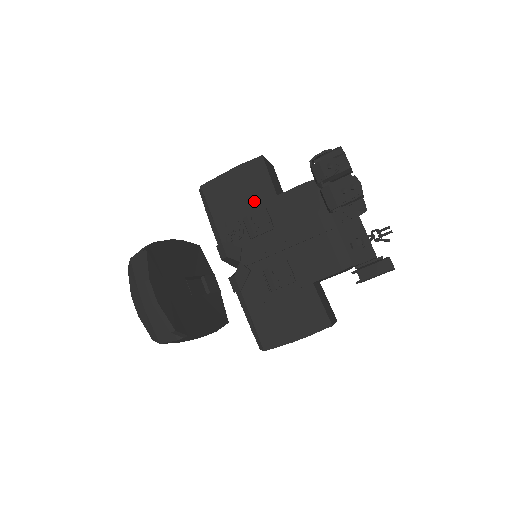
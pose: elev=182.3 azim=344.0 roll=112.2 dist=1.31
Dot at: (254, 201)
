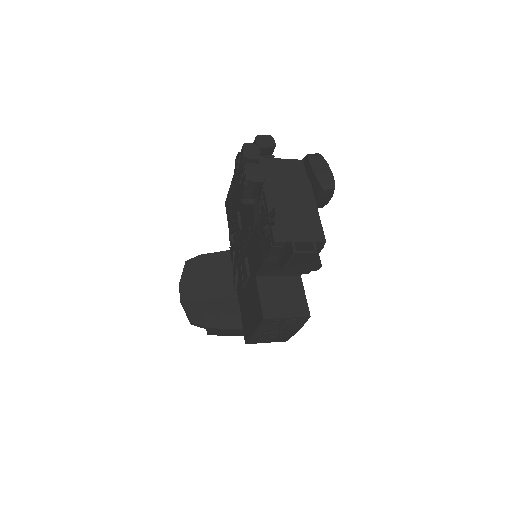
Dot at: (237, 207)
